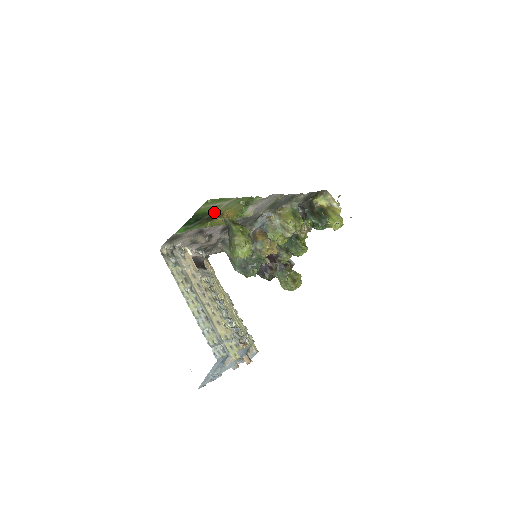
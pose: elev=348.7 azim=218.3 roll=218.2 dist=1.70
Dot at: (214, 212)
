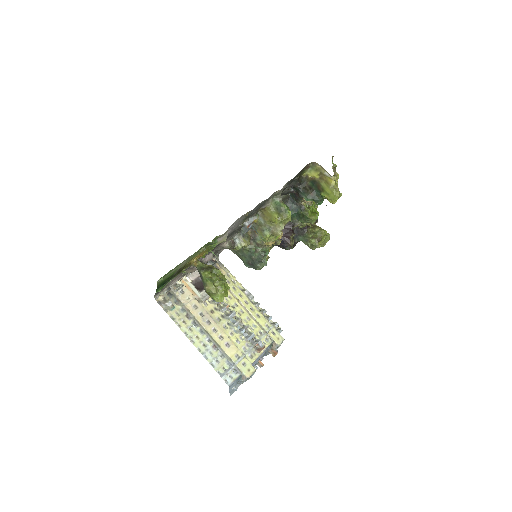
Dot at: (179, 269)
